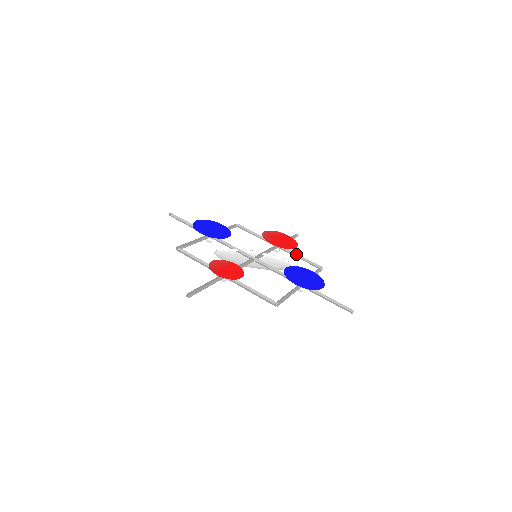
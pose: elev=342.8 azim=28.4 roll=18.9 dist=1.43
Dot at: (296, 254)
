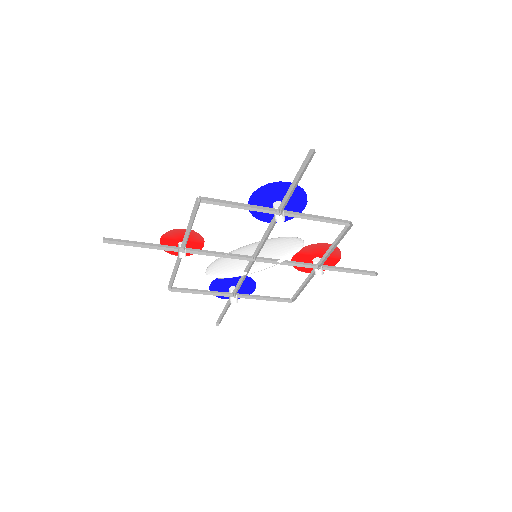
Dot at: (332, 250)
